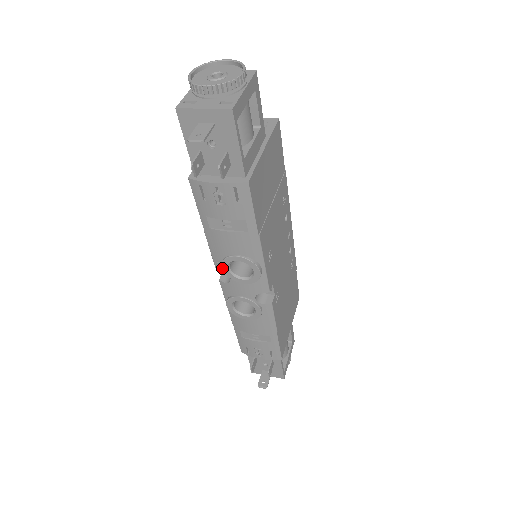
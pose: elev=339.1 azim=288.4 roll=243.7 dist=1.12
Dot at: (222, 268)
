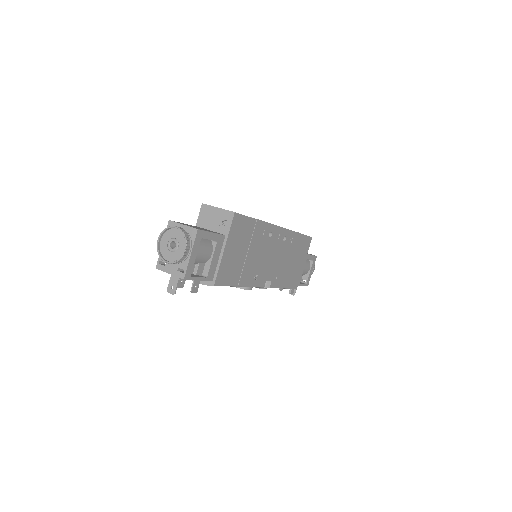
Dot at: occluded
